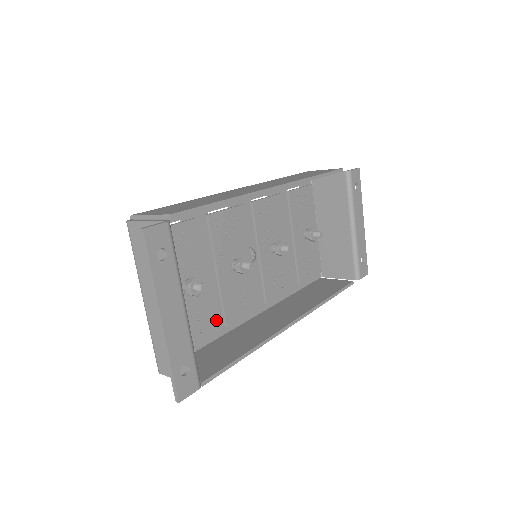
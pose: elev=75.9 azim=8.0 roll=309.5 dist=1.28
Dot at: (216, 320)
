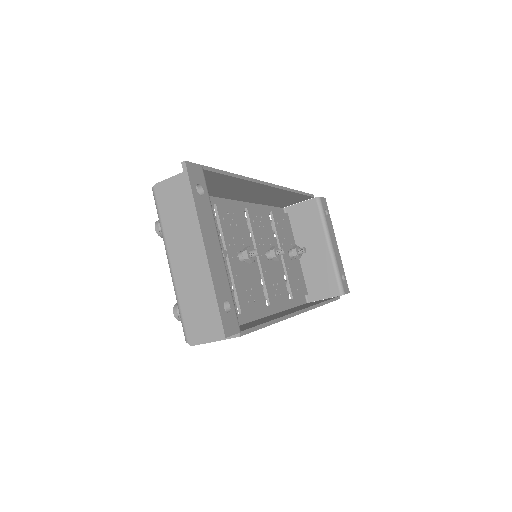
Dot at: occluded
